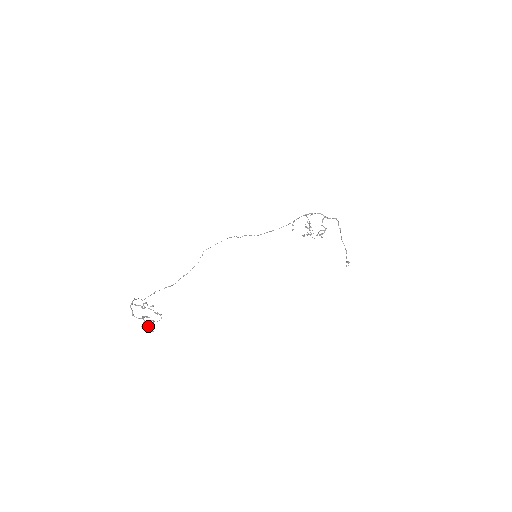
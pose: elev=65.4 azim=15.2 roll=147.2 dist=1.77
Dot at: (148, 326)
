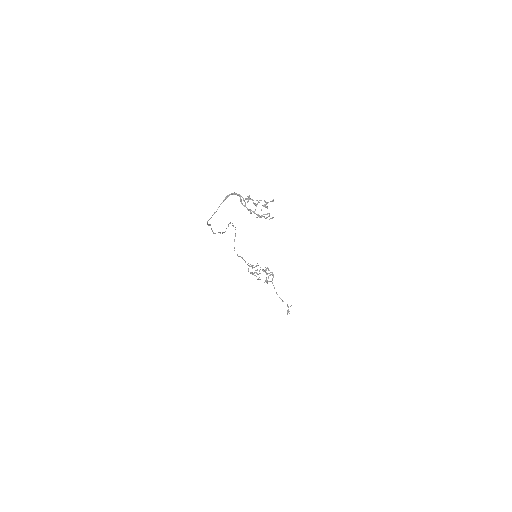
Dot at: (261, 216)
